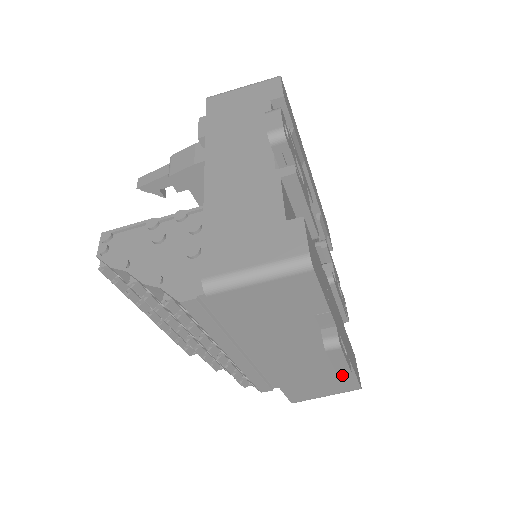
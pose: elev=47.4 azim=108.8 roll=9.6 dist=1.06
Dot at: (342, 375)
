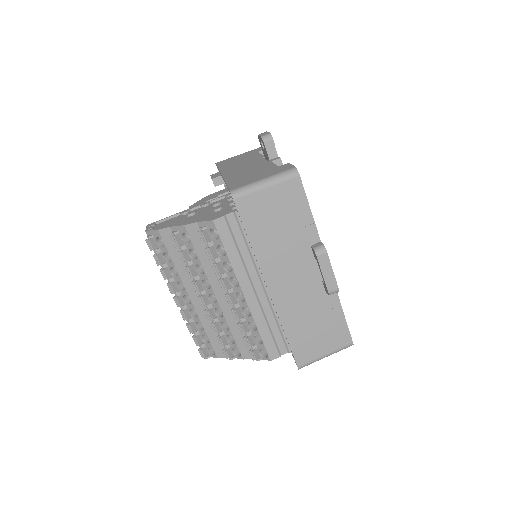
Dot at: (334, 317)
